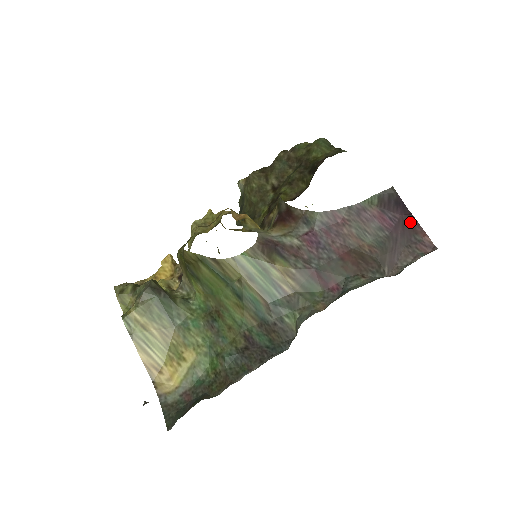
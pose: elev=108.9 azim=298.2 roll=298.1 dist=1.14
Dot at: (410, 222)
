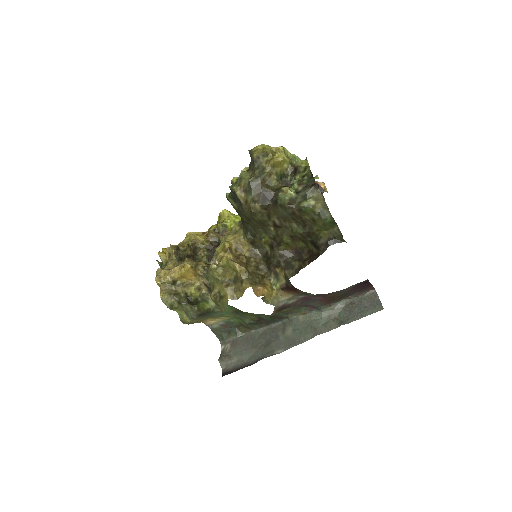
Dot at: (367, 286)
